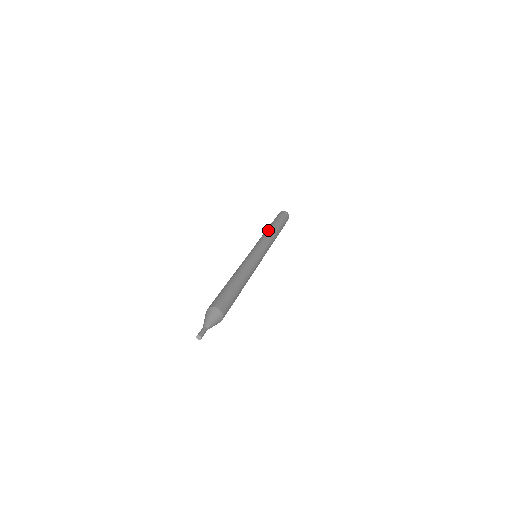
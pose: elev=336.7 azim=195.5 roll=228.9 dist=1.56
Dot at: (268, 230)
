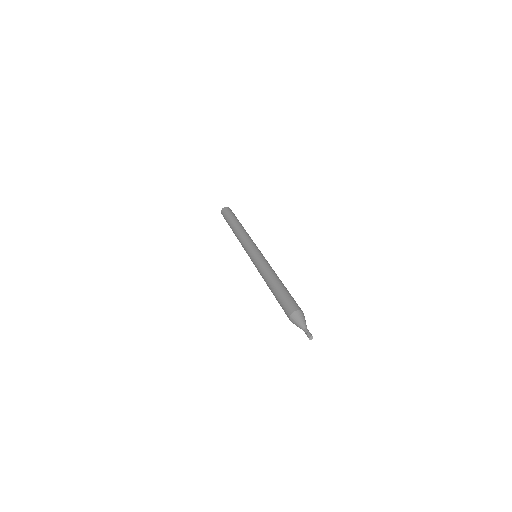
Dot at: (236, 233)
